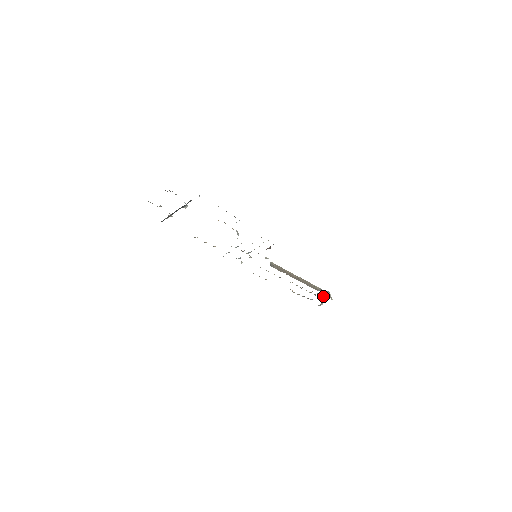
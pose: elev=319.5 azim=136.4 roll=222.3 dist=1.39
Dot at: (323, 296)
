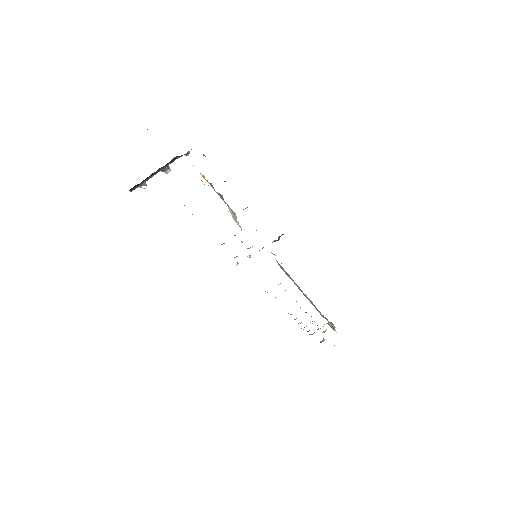
Dot at: (325, 330)
